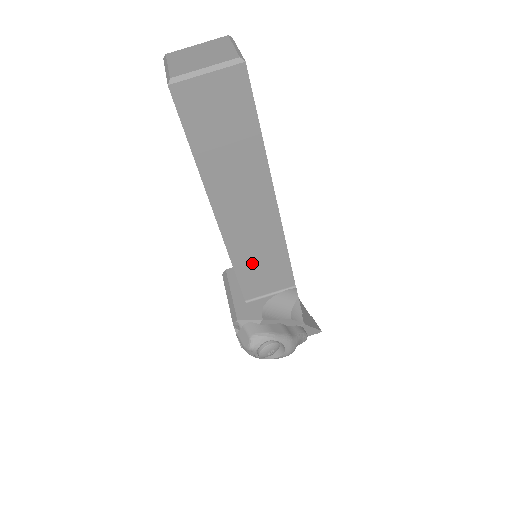
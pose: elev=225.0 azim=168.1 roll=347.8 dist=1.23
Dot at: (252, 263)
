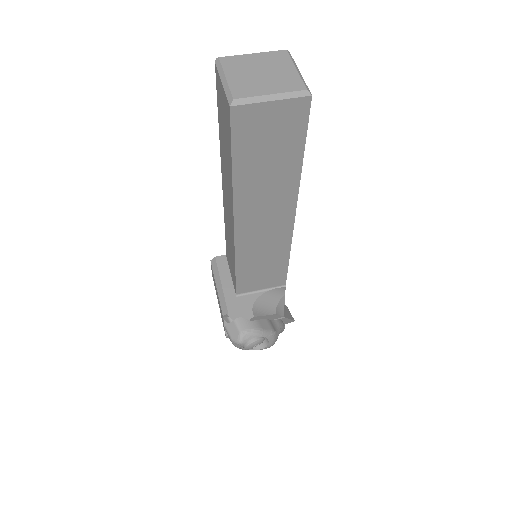
Dot at: (254, 265)
